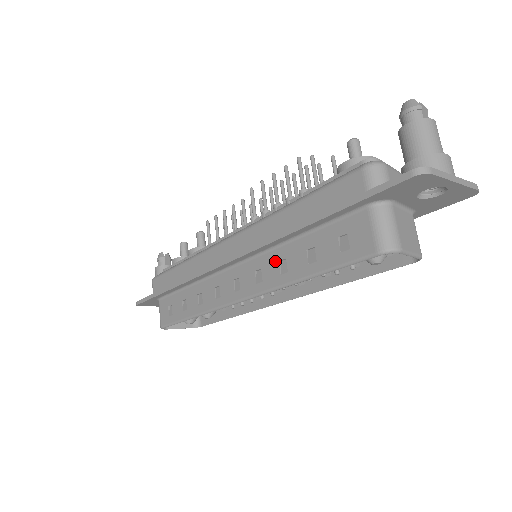
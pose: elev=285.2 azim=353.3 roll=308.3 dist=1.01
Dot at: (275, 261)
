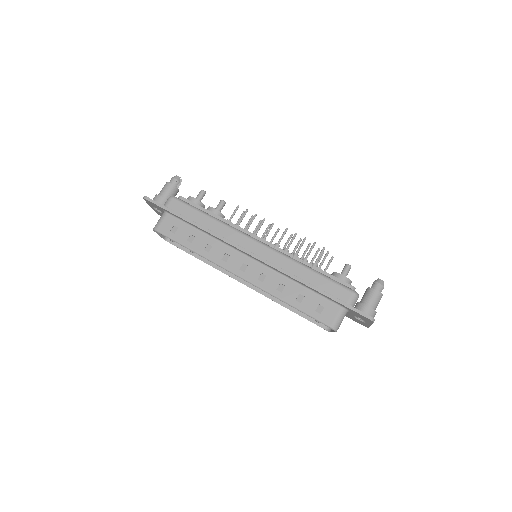
Dot at: (278, 281)
